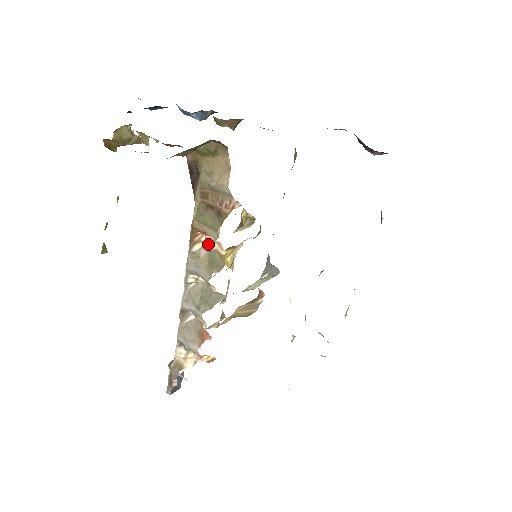
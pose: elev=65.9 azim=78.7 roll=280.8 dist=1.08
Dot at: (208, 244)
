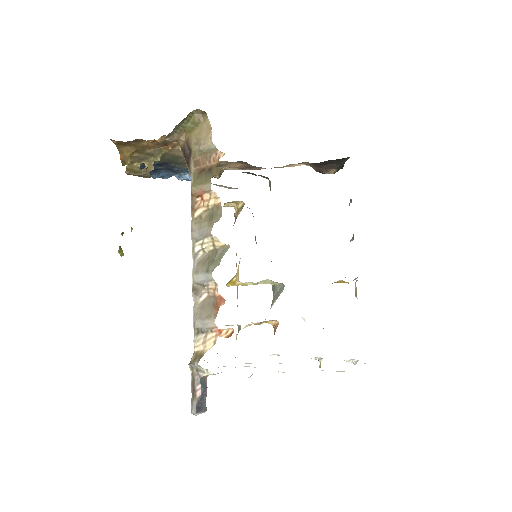
Dot at: (206, 202)
